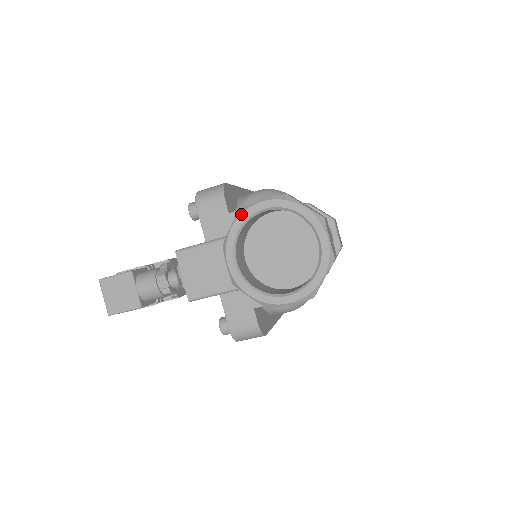
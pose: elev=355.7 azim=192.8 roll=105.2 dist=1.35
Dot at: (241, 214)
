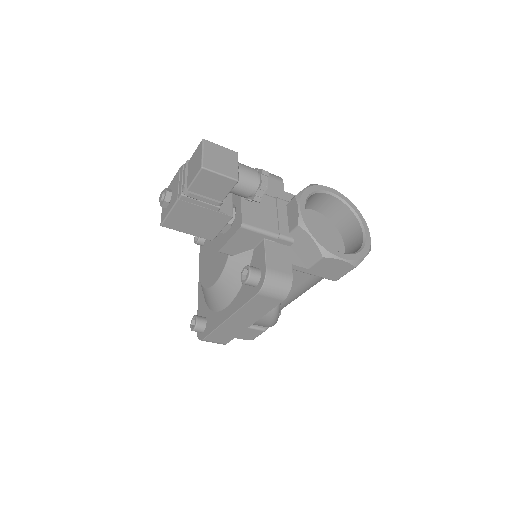
Dot at: (315, 185)
